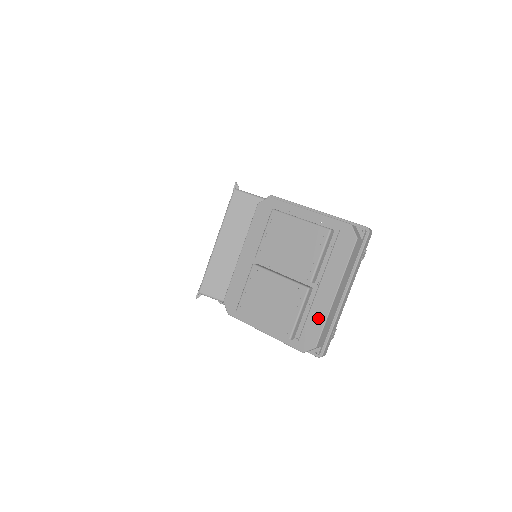
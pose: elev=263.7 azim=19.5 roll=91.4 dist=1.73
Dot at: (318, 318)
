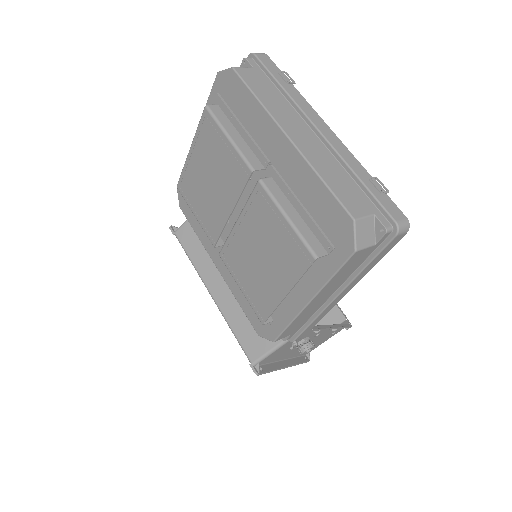
Dot at: (311, 189)
